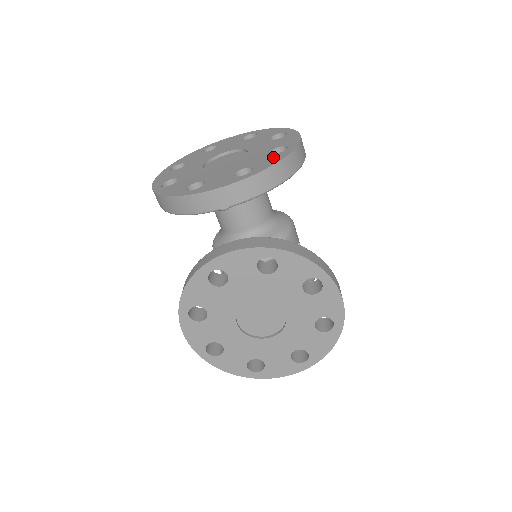
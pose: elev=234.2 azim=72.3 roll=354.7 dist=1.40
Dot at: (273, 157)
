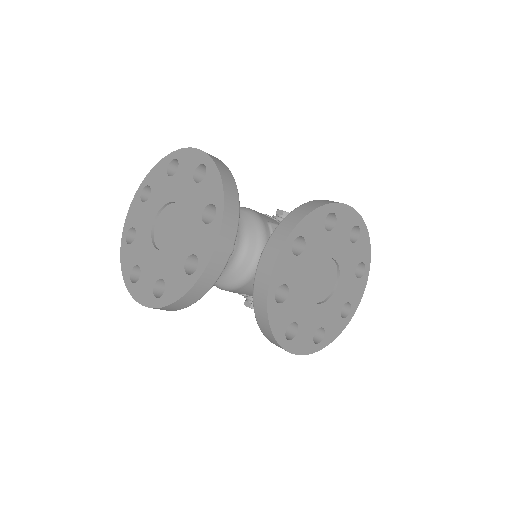
Dot at: (209, 181)
